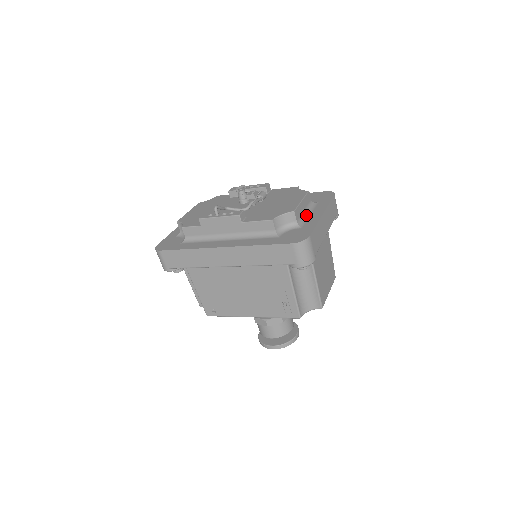
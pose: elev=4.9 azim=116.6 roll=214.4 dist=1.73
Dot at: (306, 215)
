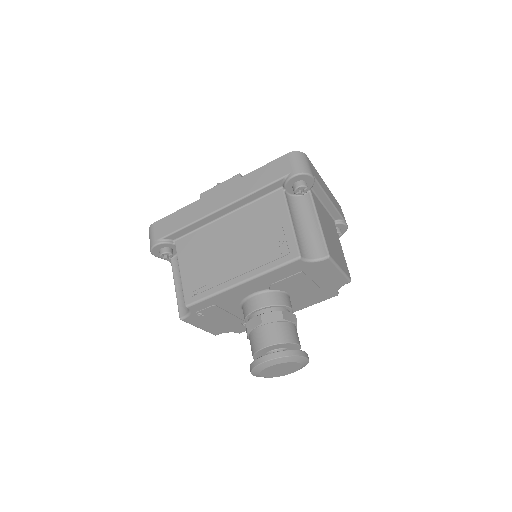
Dot at: occluded
